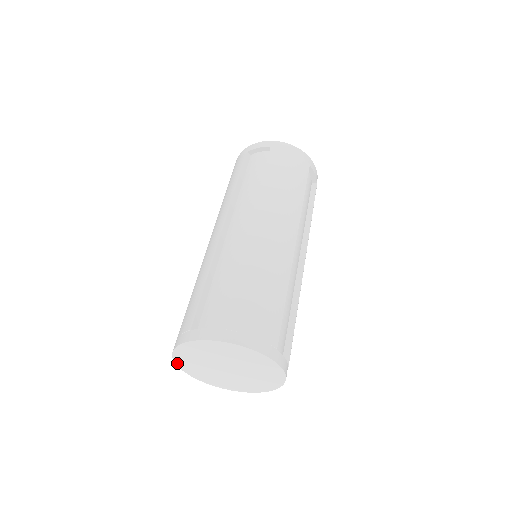
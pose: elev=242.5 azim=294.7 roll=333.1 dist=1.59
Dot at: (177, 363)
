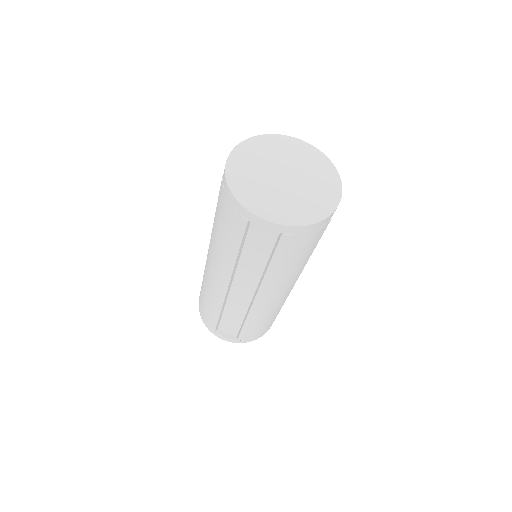
Dot at: (236, 149)
